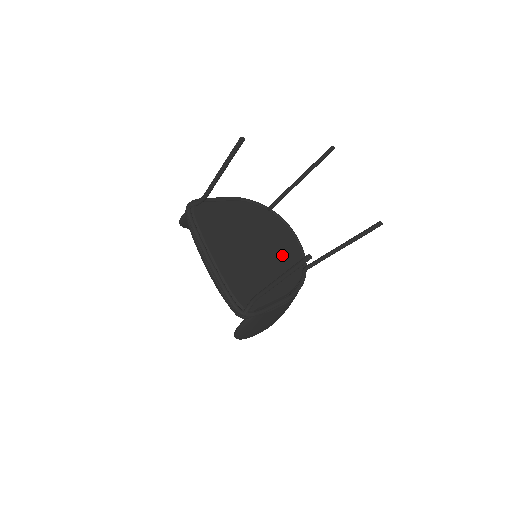
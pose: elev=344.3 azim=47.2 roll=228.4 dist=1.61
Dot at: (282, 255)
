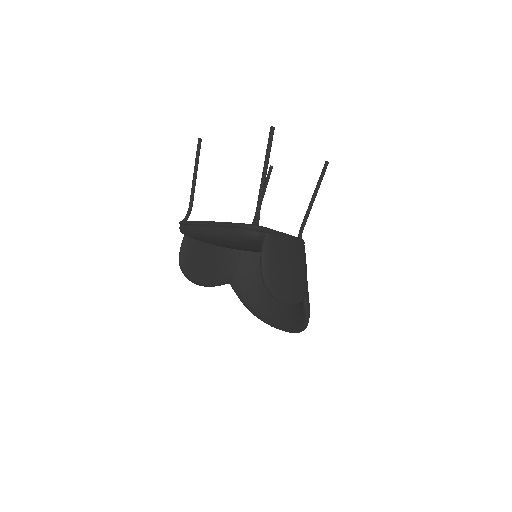
Dot at: occluded
